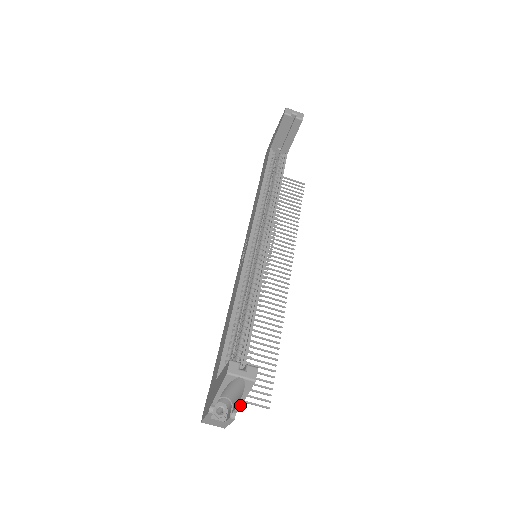
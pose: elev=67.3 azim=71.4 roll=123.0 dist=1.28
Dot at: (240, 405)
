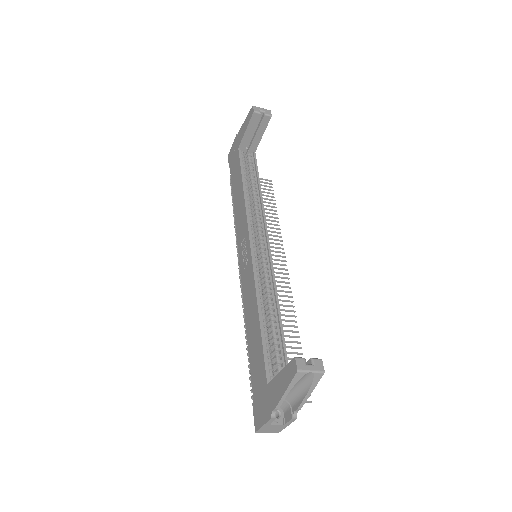
Dot at: (304, 402)
